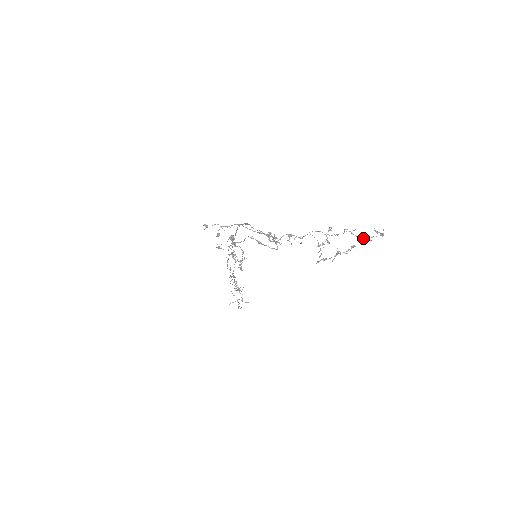
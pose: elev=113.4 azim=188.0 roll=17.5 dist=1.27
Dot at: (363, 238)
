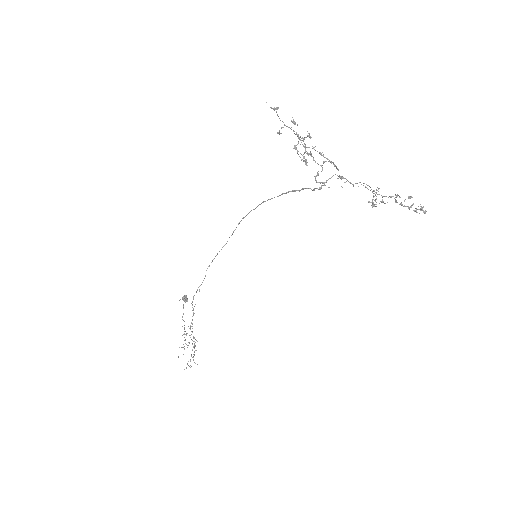
Dot at: (410, 206)
